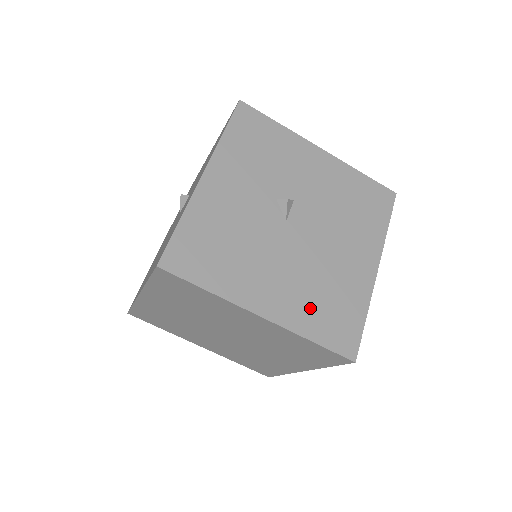
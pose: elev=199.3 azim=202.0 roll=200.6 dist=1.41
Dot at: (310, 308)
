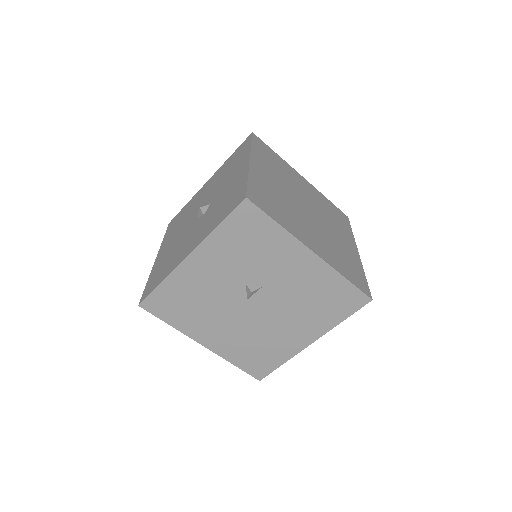
Dot at: (241, 350)
